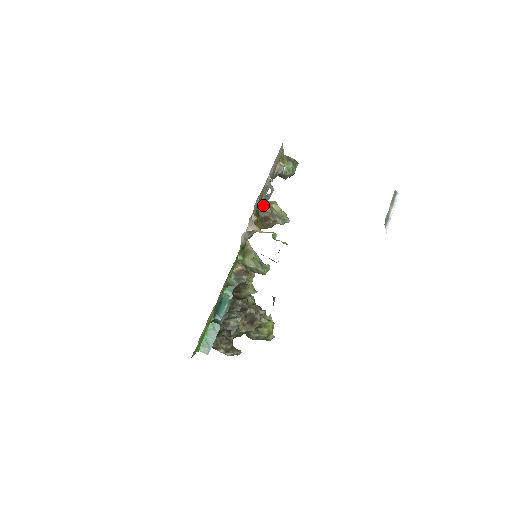
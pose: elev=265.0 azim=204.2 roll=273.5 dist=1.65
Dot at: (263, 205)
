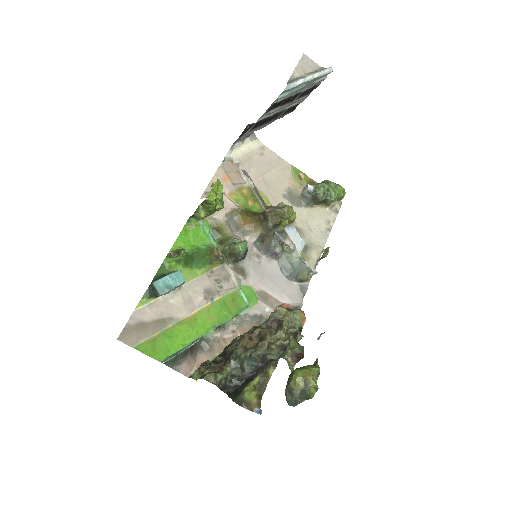
Dot at: occluded
